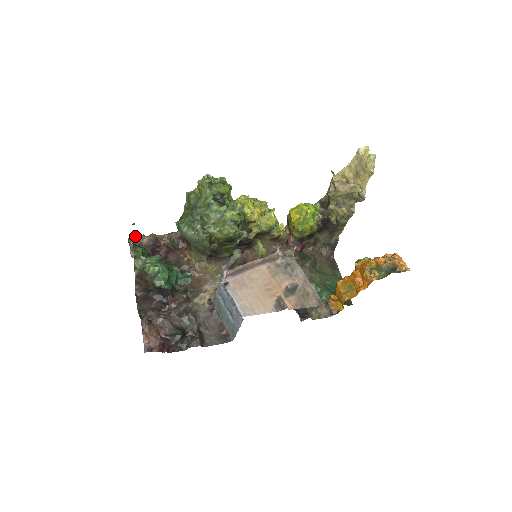
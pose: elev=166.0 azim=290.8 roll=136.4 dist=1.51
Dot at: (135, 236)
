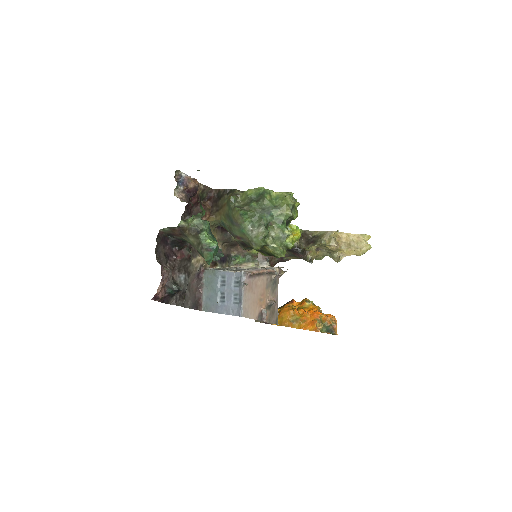
Dot at: occluded
